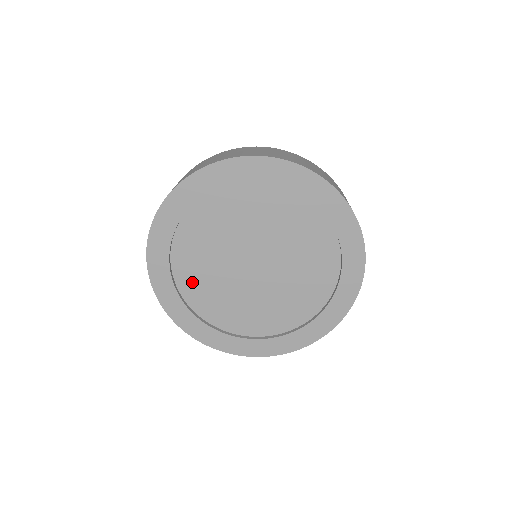
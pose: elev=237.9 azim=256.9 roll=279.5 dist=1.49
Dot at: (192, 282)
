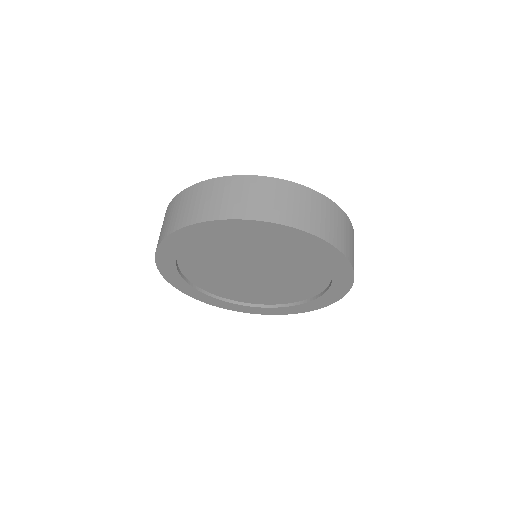
Dot at: (202, 279)
